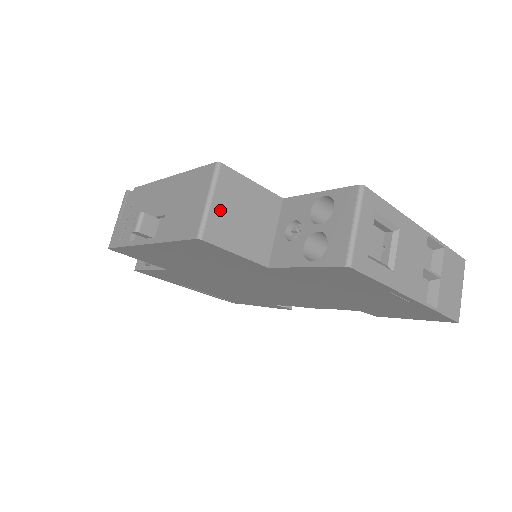
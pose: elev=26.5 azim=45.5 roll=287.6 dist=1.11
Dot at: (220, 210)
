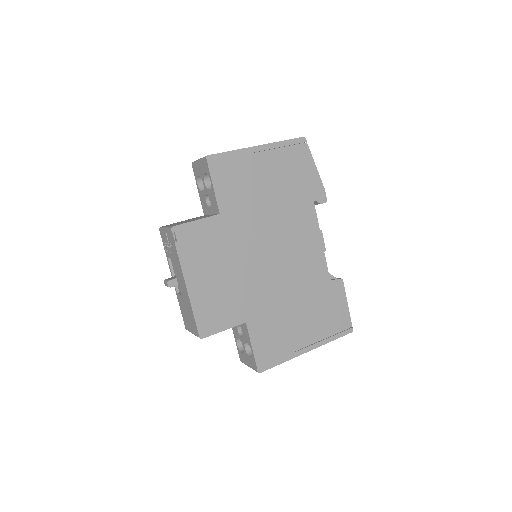
Dot at: occluded
